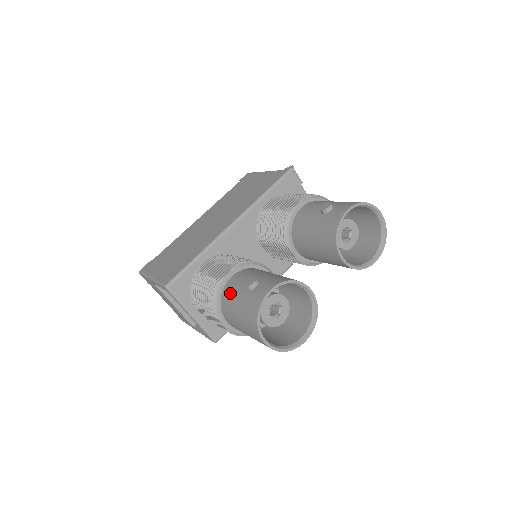
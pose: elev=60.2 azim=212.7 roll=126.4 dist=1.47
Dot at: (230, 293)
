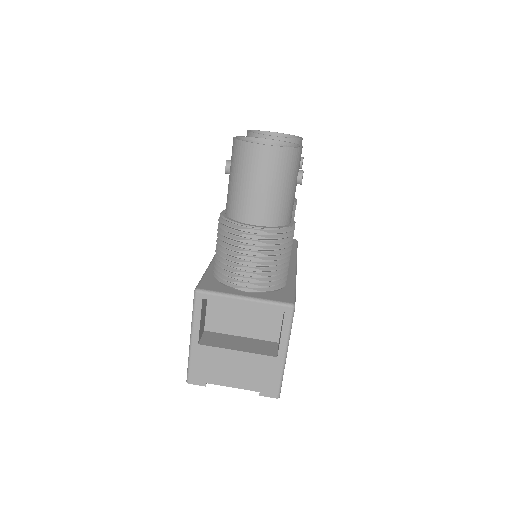
Dot at: (228, 199)
